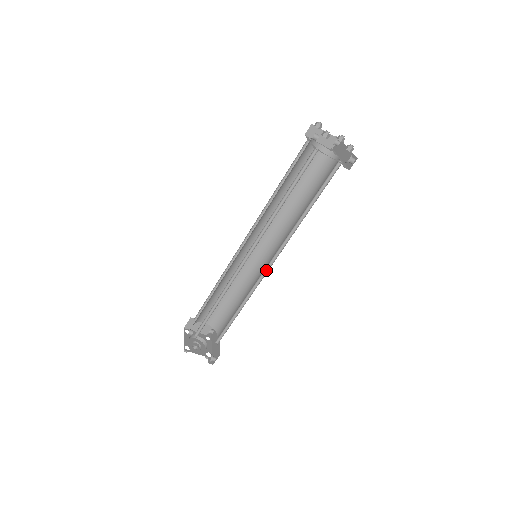
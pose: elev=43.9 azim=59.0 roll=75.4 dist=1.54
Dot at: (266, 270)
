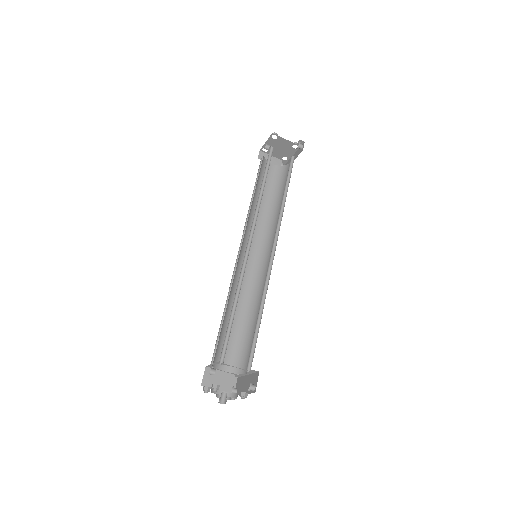
Dot at: (271, 261)
